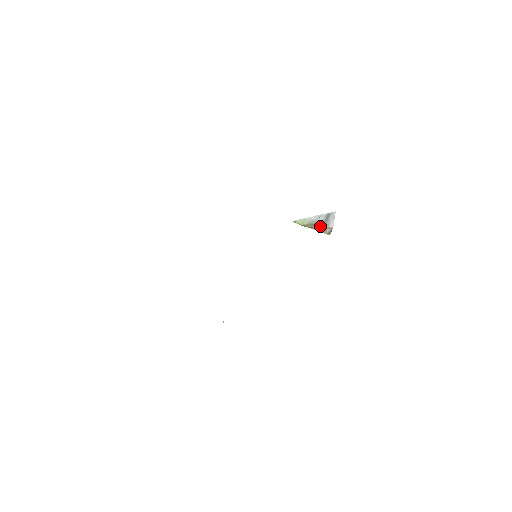
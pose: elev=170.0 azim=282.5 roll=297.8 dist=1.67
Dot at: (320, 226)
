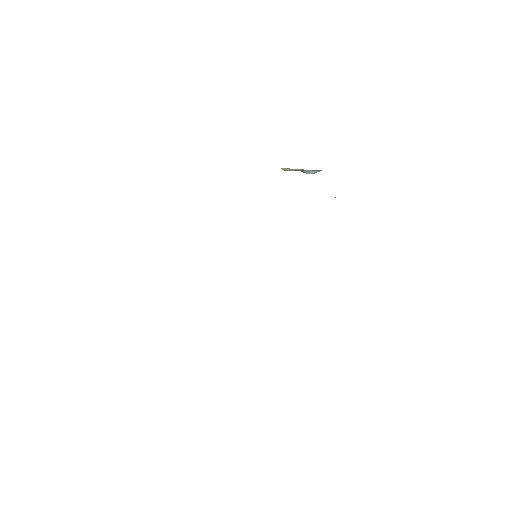
Dot at: (300, 170)
